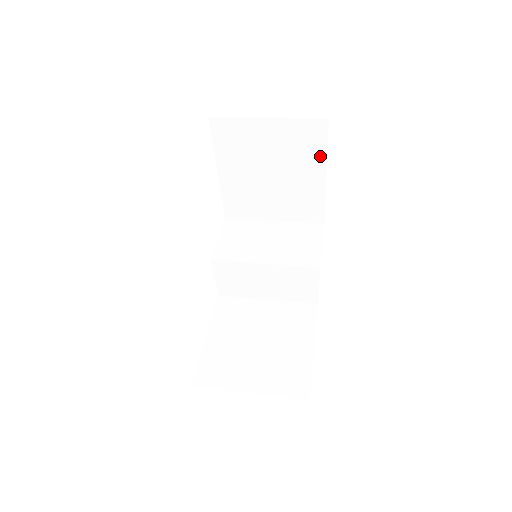
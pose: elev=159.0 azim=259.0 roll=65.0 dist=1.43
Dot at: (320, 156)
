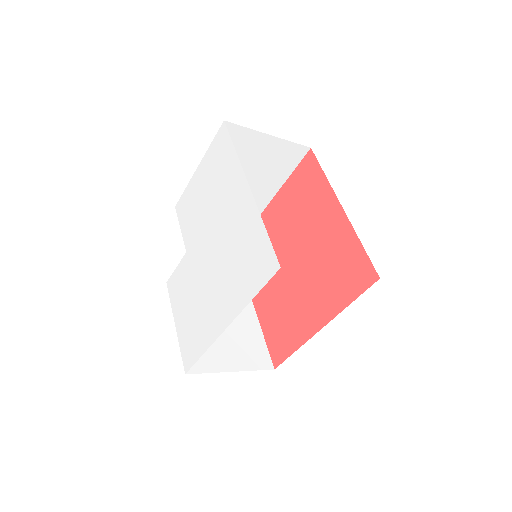
Dot at: (287, 172)
